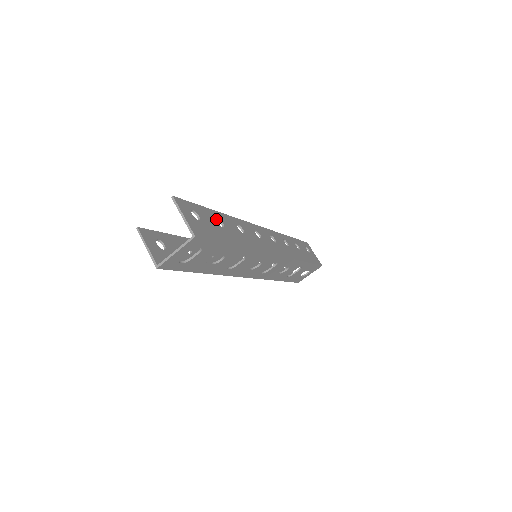
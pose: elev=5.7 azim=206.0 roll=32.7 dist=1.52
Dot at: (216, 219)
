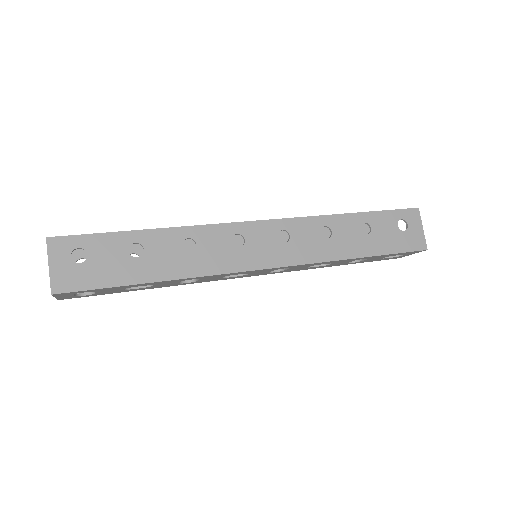
Dot at: (136, 243)
